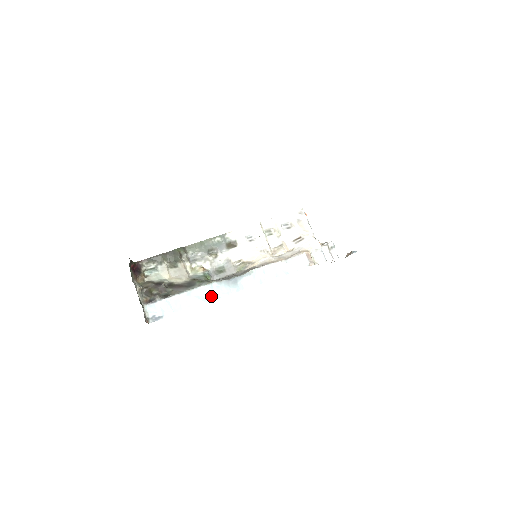
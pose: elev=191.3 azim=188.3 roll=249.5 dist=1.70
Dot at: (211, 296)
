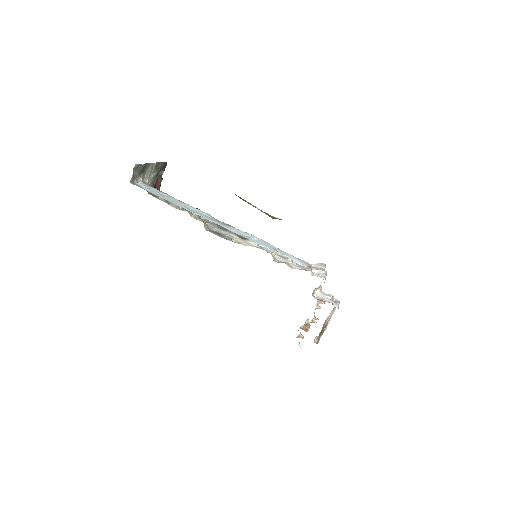
Dot at: (197, 213)
